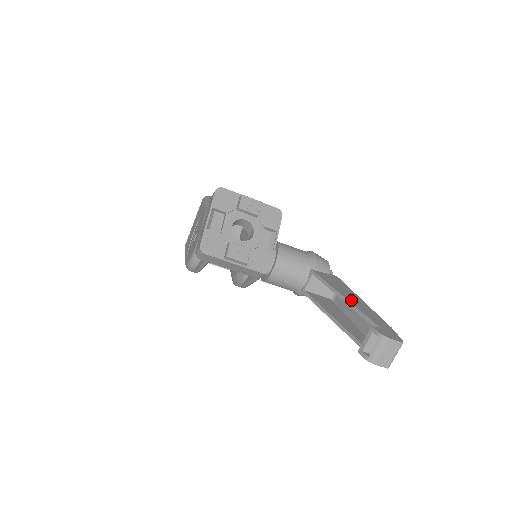
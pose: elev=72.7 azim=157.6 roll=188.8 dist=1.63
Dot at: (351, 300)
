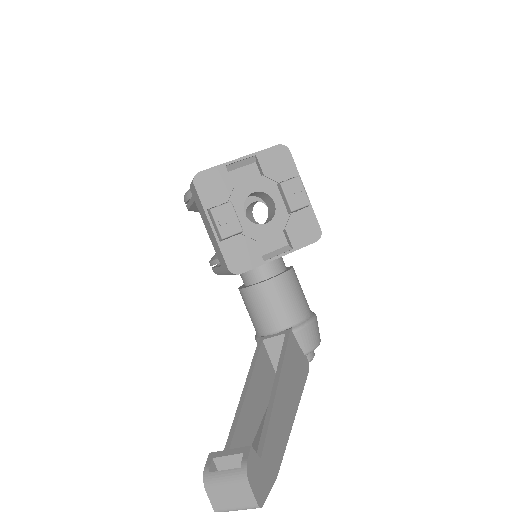
Dot at: (280, 398)
